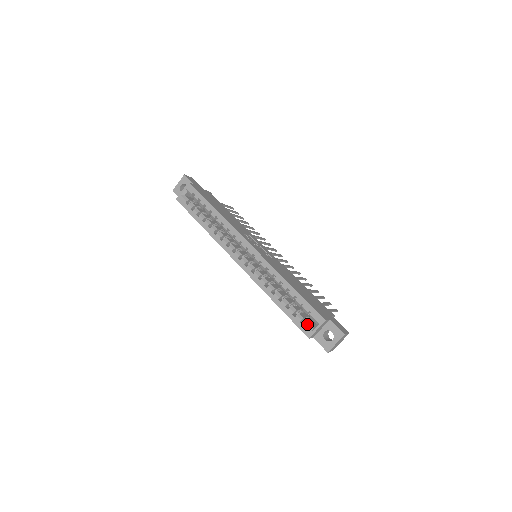
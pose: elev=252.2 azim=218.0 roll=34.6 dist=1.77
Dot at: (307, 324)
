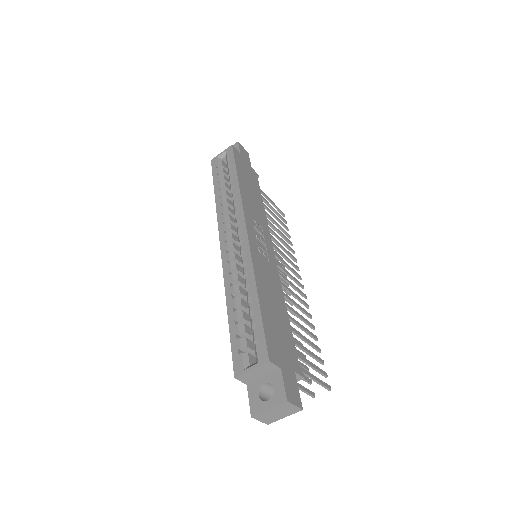
Dot at: (245, 356)
